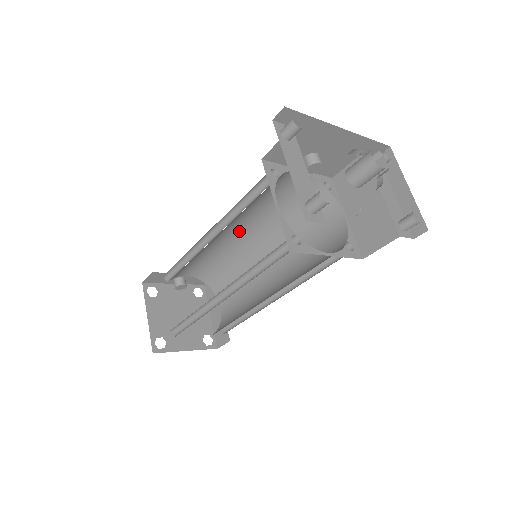
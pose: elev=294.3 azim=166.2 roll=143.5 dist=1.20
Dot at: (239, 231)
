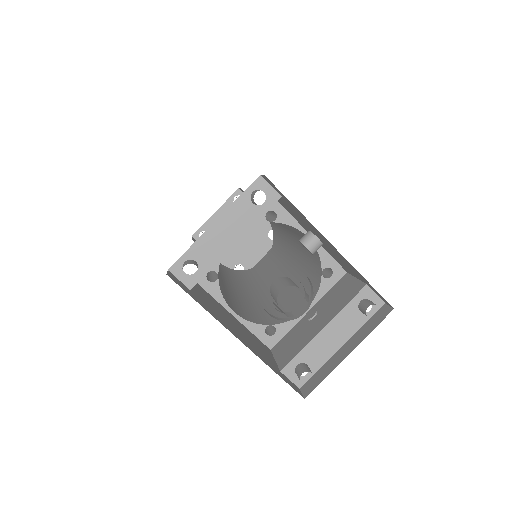
Dot at: occluded
